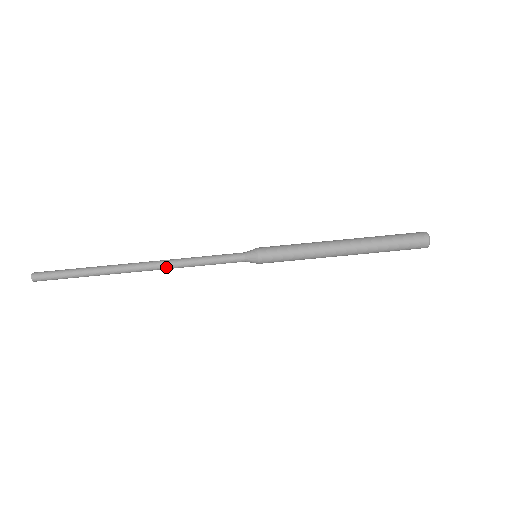
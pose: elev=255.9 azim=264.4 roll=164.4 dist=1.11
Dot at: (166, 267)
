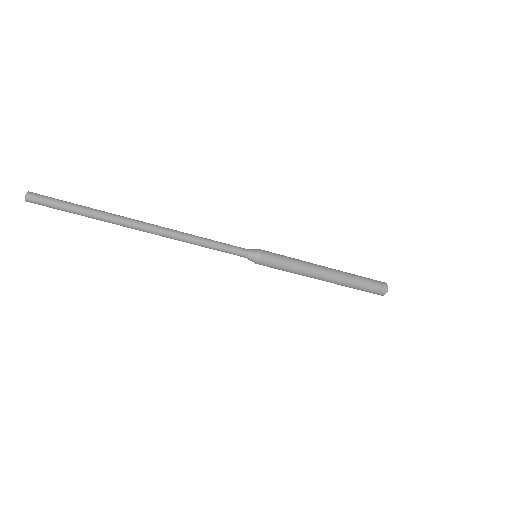
Dot at: (174, 238)
